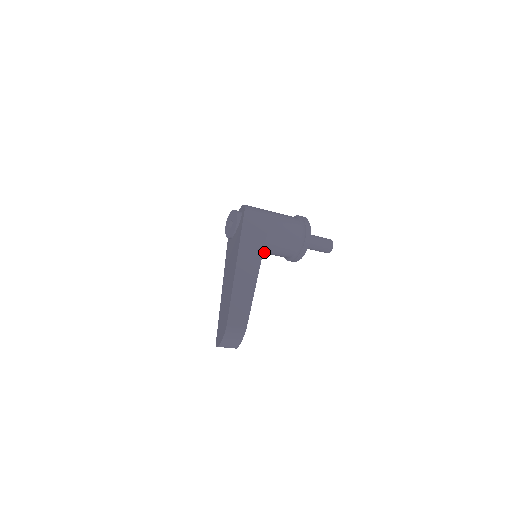
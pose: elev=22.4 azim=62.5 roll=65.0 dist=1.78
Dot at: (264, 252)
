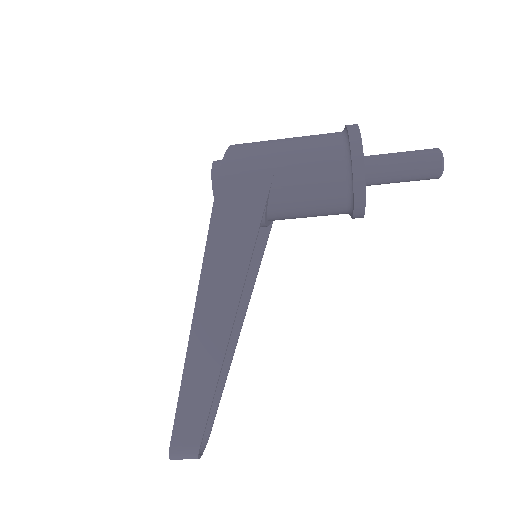
Dot at: occluded
